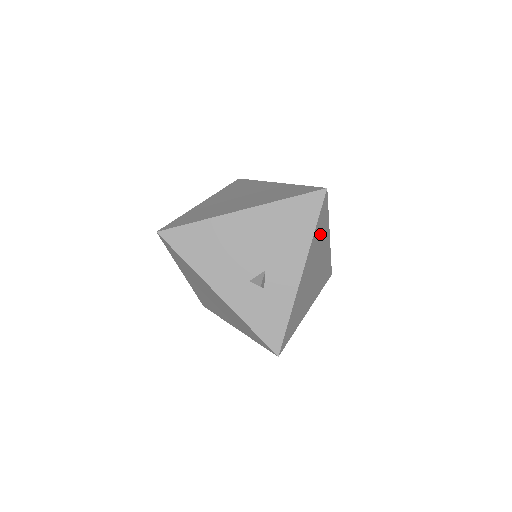
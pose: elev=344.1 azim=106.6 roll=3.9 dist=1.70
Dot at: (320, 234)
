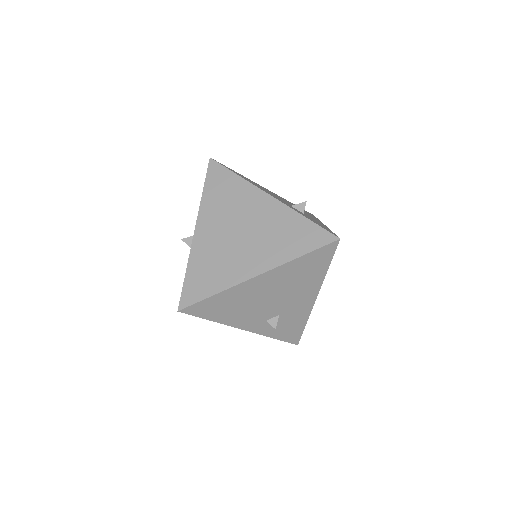
Dot at: occluded
